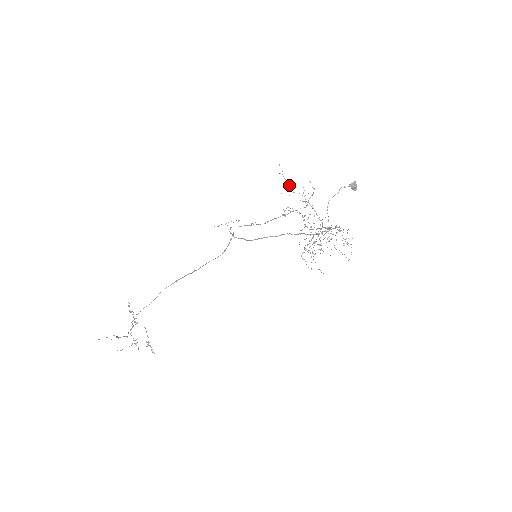
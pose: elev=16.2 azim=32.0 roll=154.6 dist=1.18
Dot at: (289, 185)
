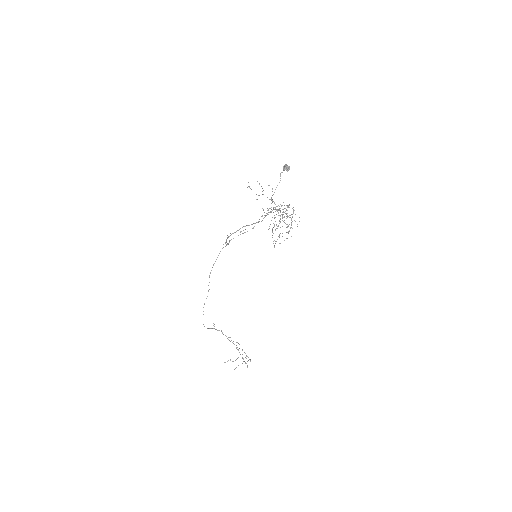
Dot at: occluded
